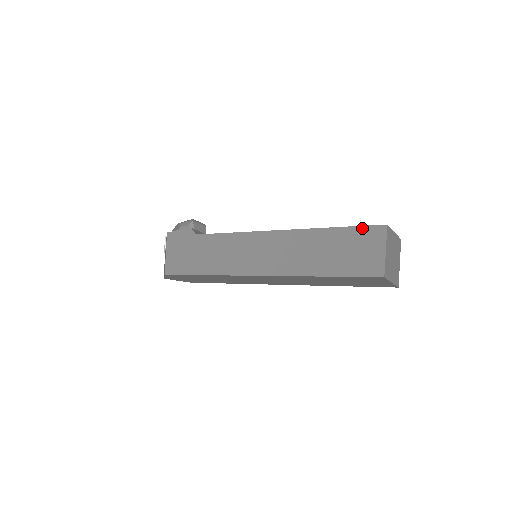
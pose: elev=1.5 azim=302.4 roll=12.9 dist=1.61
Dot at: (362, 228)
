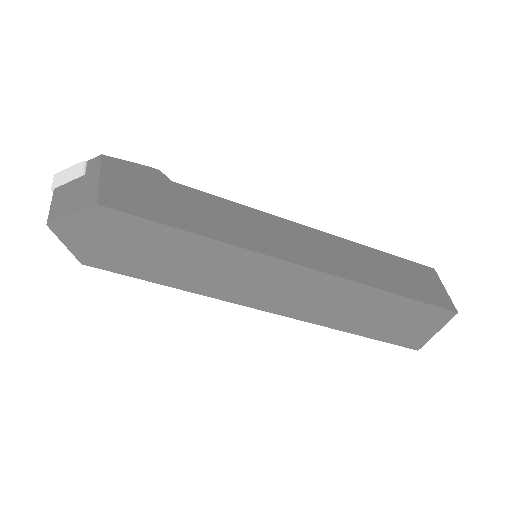
Dot at: (413, 263)
